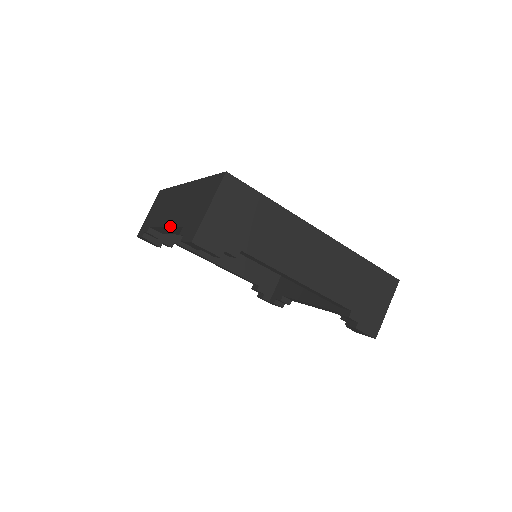
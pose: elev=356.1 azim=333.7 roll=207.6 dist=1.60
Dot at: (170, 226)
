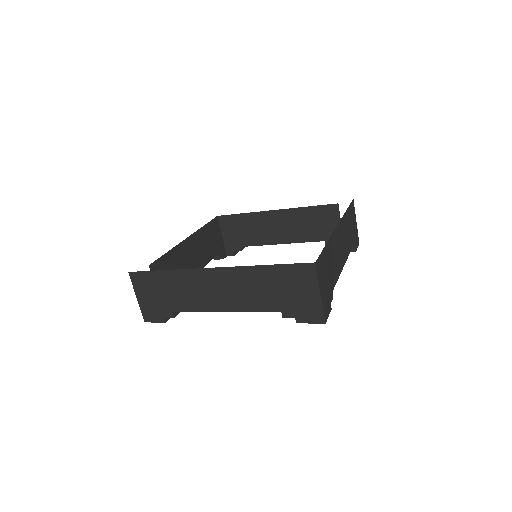
Dot at: (243, 311)
